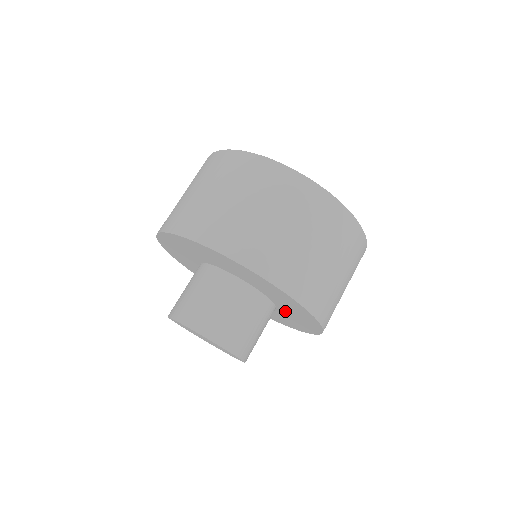
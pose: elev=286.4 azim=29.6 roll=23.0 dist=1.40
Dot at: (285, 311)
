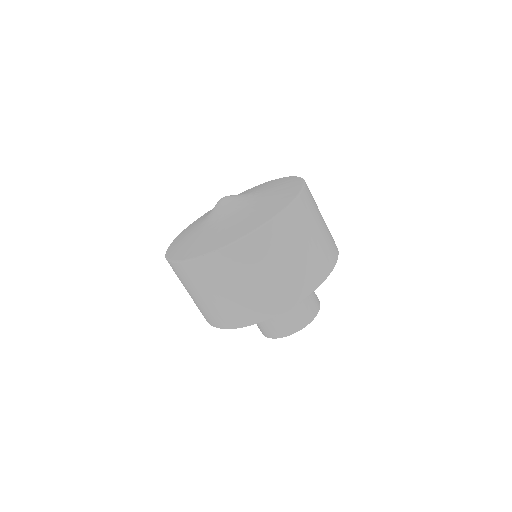
Dot at: occluded
